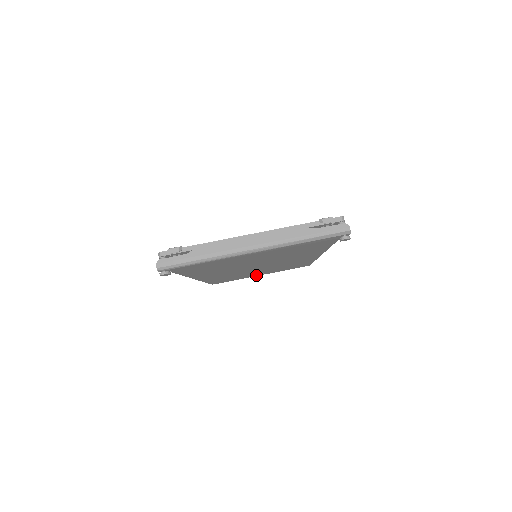
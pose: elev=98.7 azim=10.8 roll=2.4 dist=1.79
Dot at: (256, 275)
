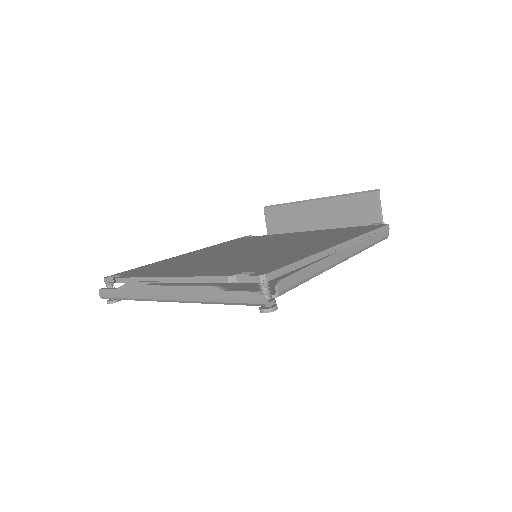
Dot at: occluded
